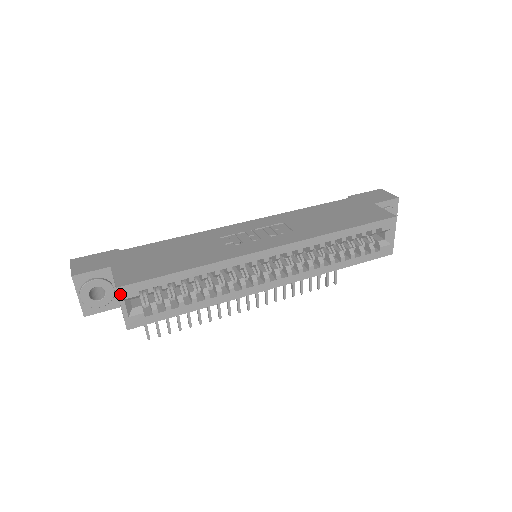
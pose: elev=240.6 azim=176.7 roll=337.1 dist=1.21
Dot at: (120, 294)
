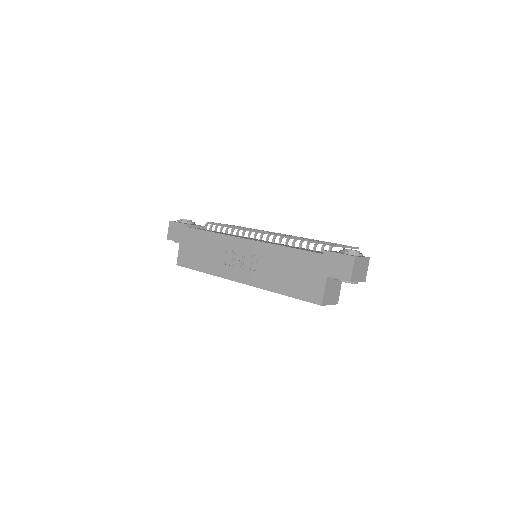
Dot at: occluded
